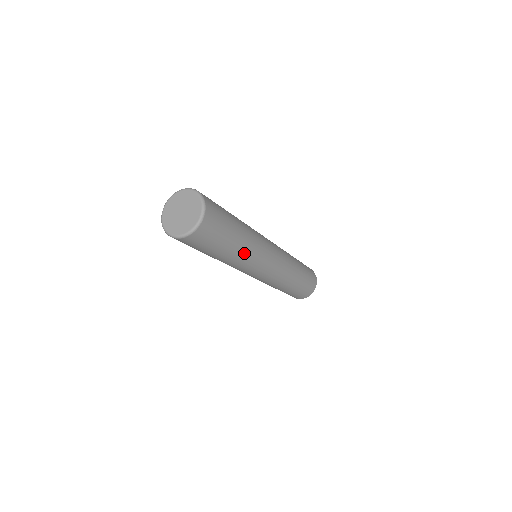
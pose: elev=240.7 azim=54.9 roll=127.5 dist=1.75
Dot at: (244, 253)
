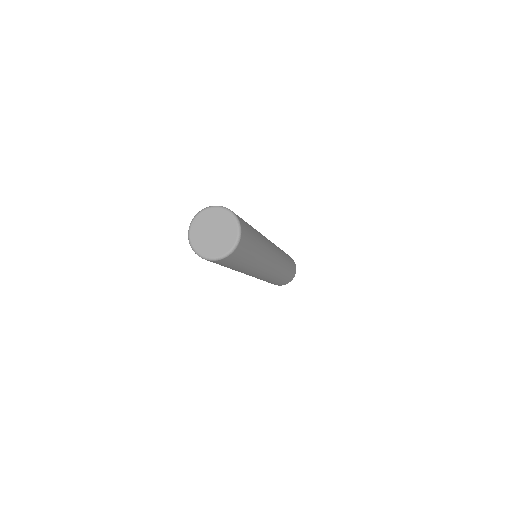
Dot at: (262, 256)
